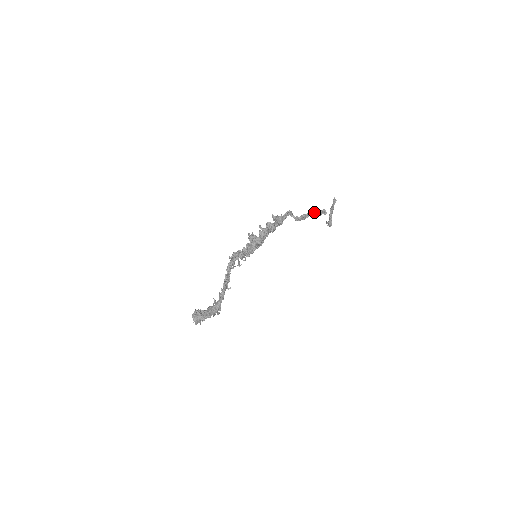
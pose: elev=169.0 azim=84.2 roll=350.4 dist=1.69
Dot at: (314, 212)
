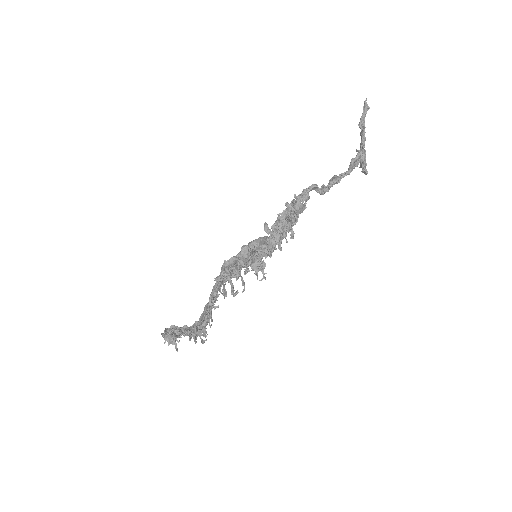
Dot at: (350, 171)
